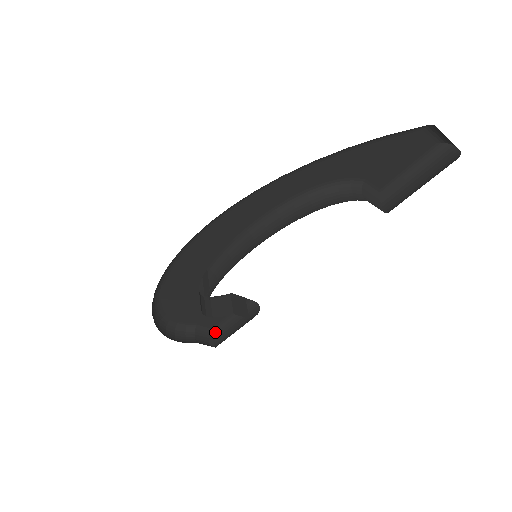
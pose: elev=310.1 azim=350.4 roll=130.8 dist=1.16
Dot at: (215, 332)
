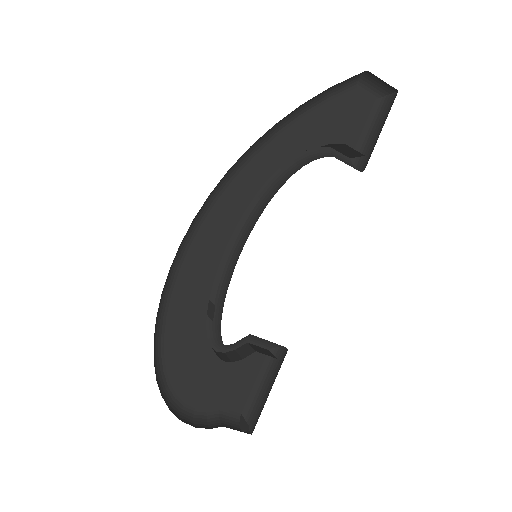
Dot at: (246, 420)
